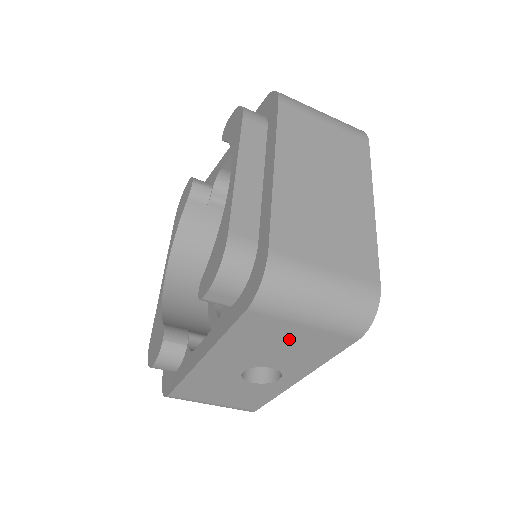
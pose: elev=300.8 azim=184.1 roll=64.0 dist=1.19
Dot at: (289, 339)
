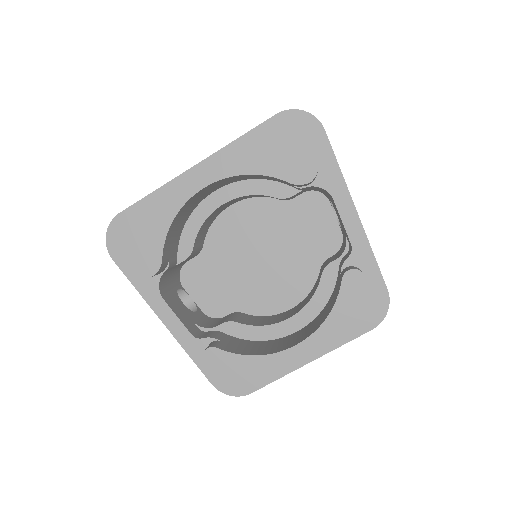
Dot at: occluded
